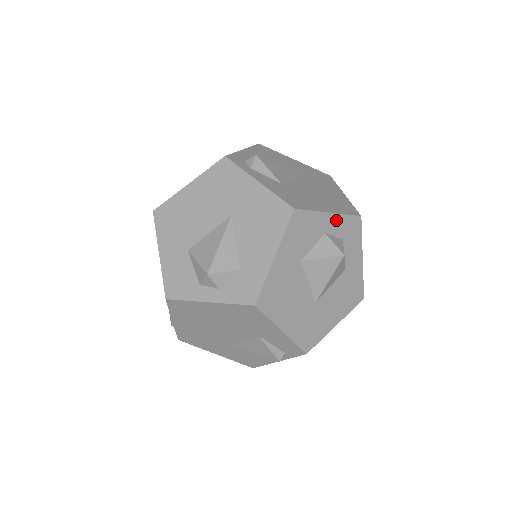
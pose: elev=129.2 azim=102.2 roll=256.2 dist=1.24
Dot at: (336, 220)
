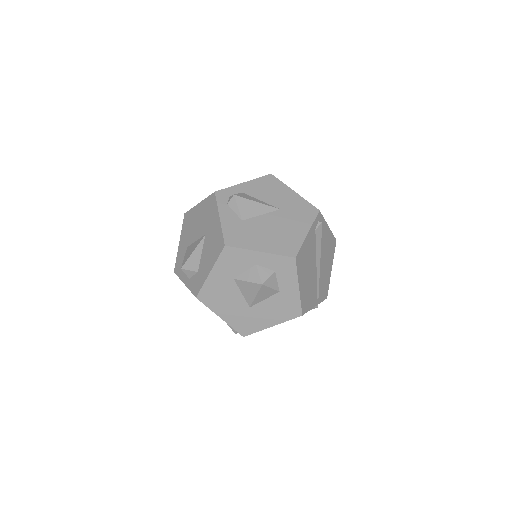
Dot at: (267, 257)
